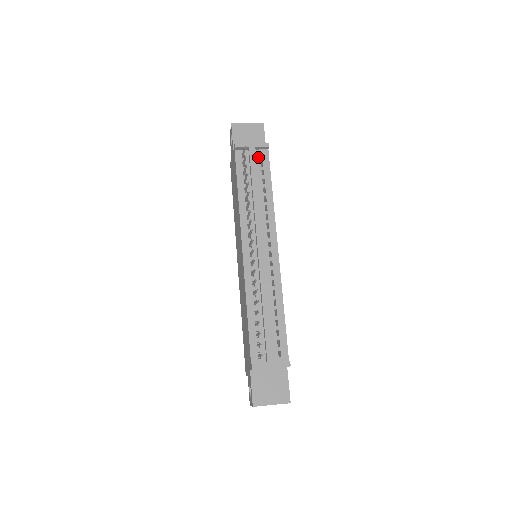
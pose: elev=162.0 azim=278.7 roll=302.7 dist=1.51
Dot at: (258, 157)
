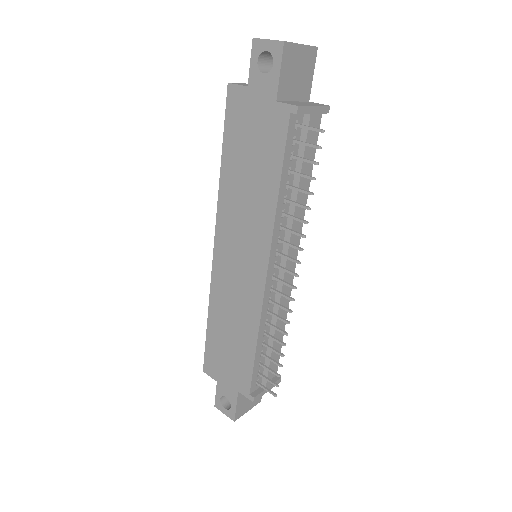
Dot at: occluded
